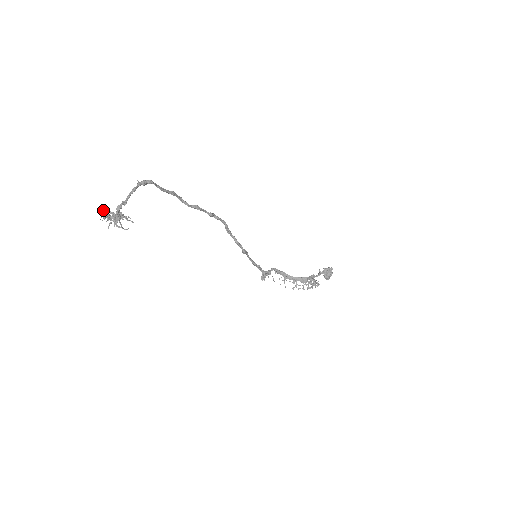
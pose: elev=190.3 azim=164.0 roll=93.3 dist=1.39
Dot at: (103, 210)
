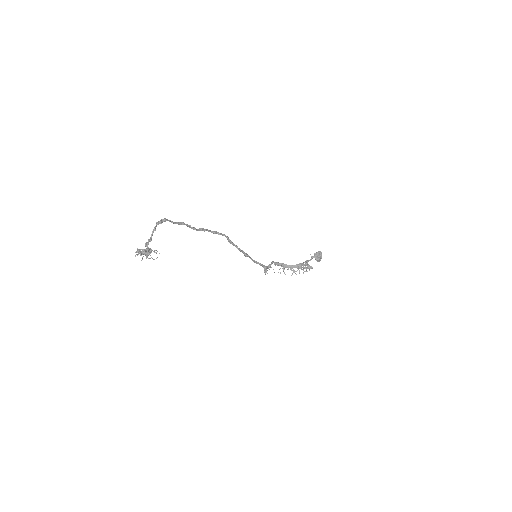
Dot at: occluded
